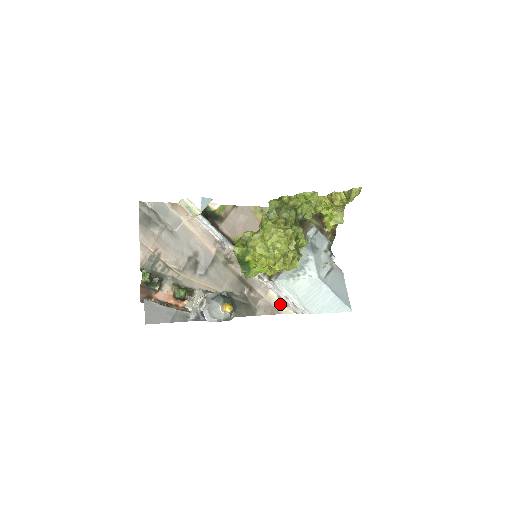
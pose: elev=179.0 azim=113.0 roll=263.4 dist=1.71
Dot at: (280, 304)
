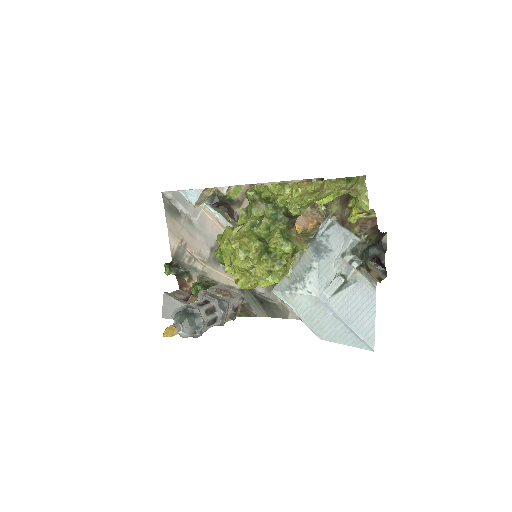
Dot at: occluded
